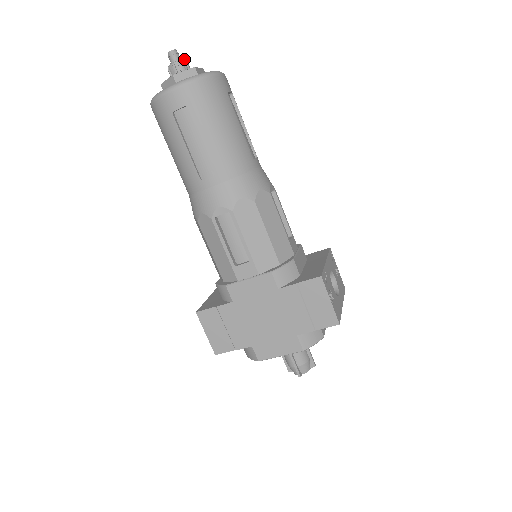
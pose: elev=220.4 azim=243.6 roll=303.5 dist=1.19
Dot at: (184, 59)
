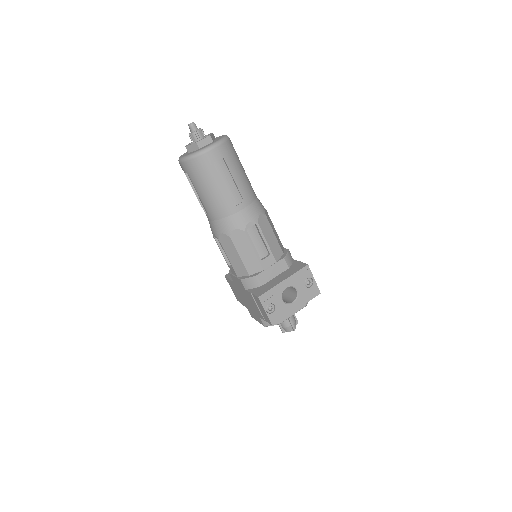
Dot at: (196, 131)
